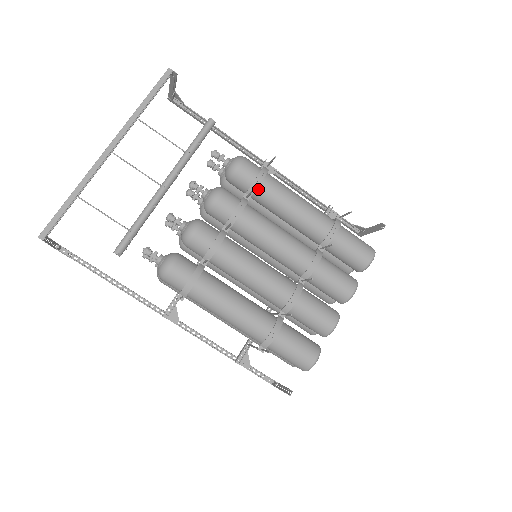
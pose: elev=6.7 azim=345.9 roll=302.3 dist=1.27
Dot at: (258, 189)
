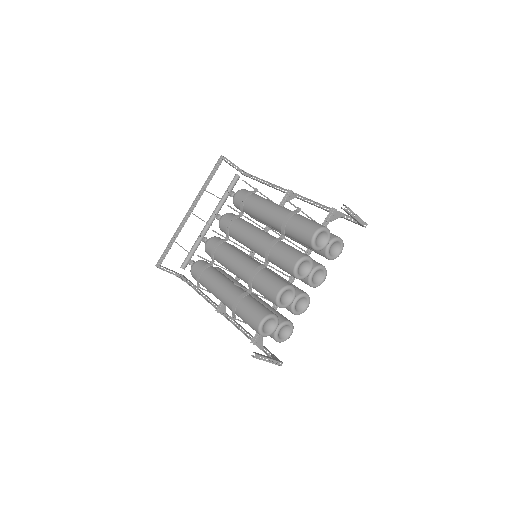
Dot at: (244, 206)
